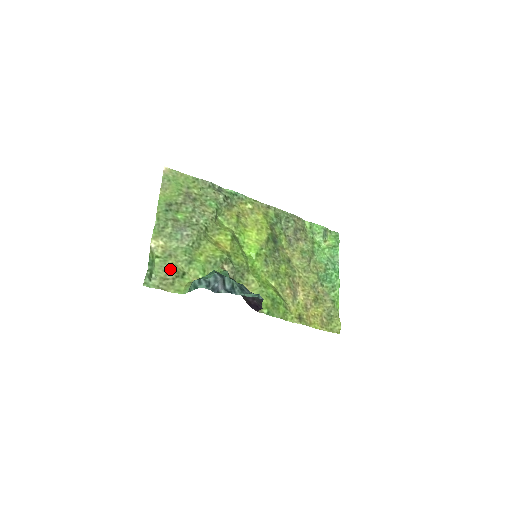
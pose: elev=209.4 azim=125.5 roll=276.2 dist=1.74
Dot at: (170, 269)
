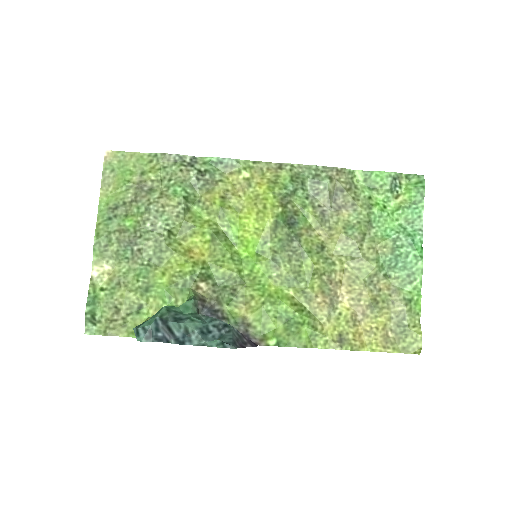
Dot at: (118, 305)
